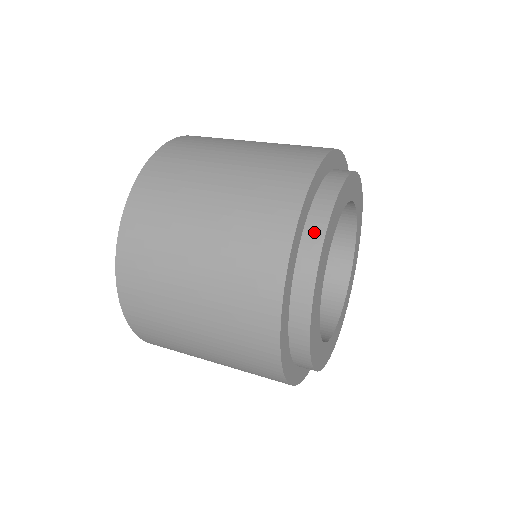
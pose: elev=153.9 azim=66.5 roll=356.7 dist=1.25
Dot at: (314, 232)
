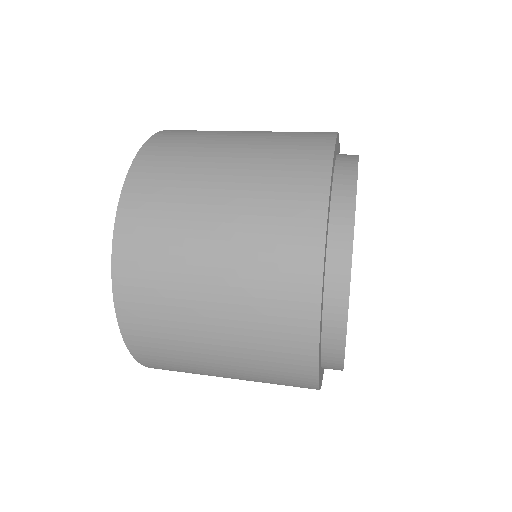
Dot at: occluded
